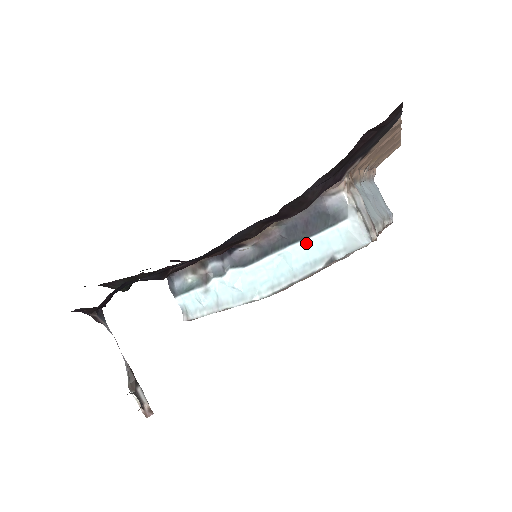
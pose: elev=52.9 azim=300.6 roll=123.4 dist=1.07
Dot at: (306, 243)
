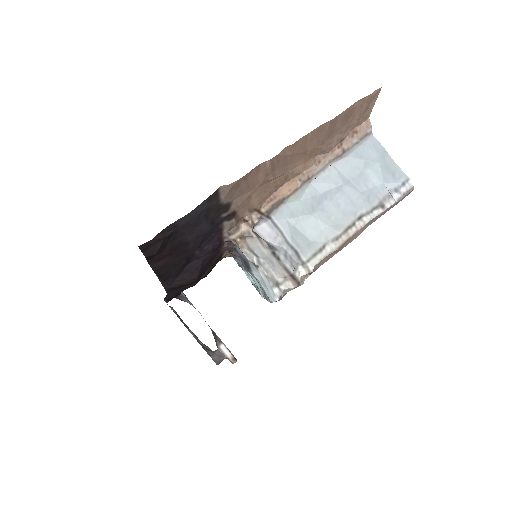
Dot at: occluded
